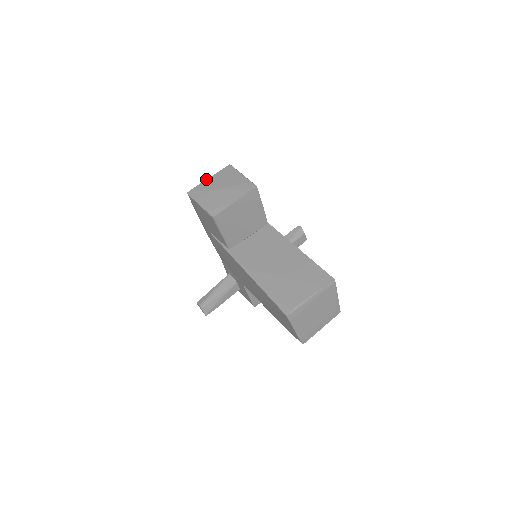
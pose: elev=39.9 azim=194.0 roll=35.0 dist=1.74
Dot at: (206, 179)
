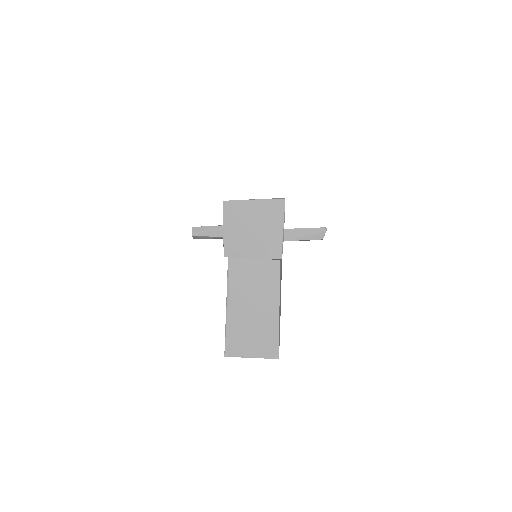
Dot at: (251, 199)
